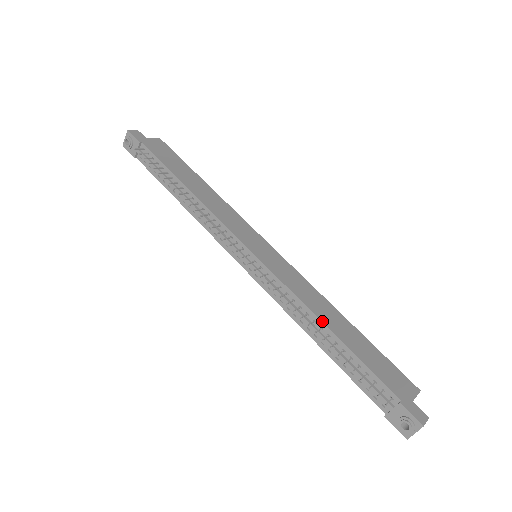
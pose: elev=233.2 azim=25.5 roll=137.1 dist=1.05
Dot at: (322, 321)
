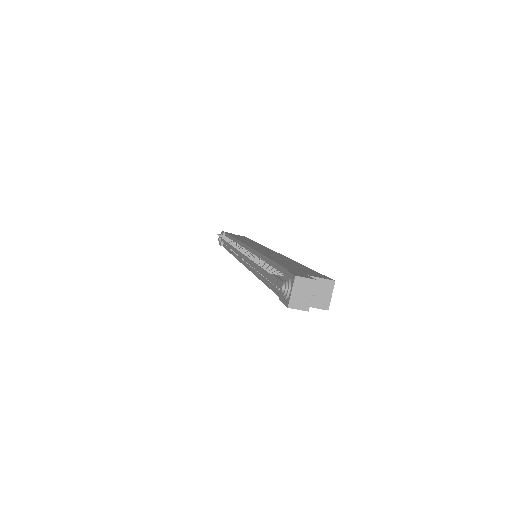
Dot at: (264, 255)
